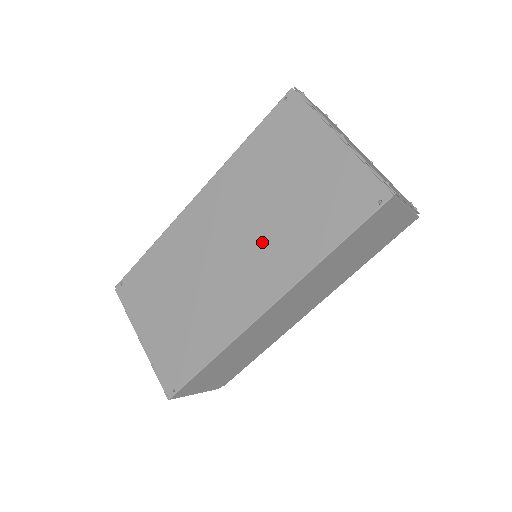
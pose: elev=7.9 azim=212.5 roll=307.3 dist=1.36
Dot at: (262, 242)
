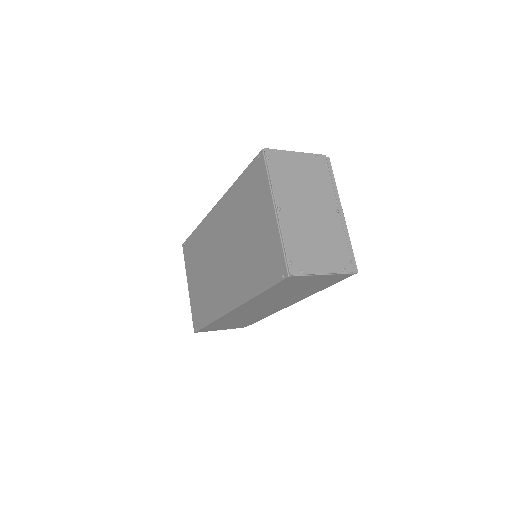
Dot at: (235, 263)
